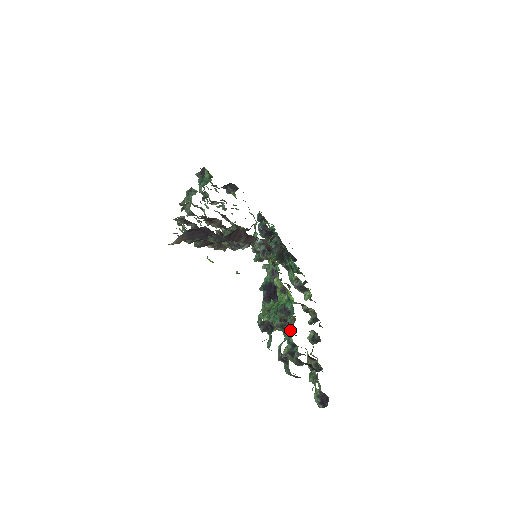
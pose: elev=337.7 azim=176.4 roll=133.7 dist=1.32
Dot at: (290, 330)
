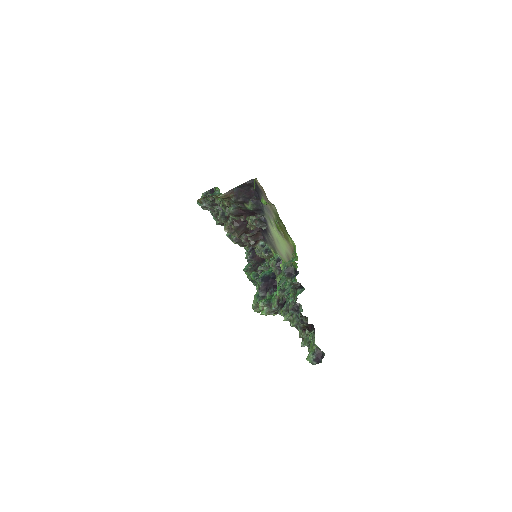
Dot at: (302, 288)
